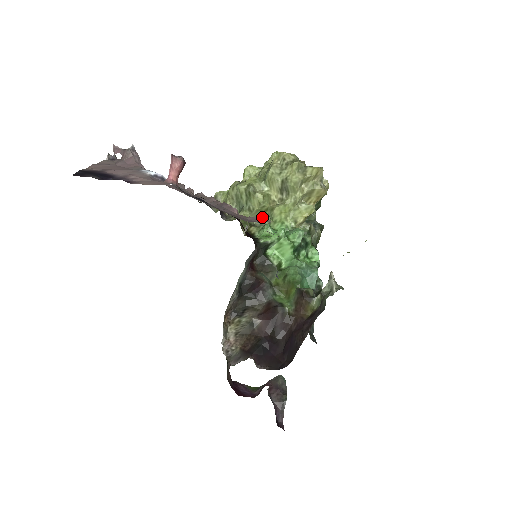
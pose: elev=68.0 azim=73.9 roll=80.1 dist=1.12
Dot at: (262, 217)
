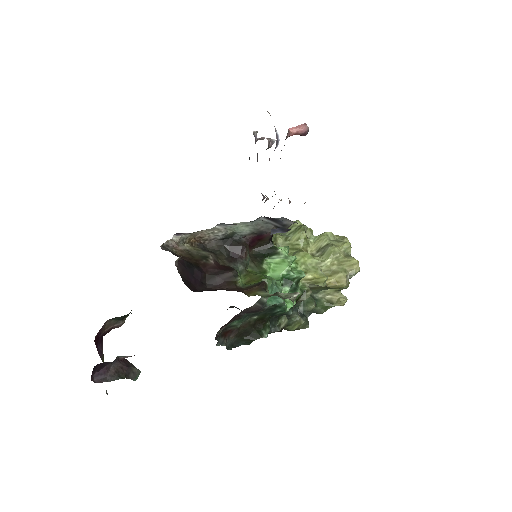
Dot at: occluded
